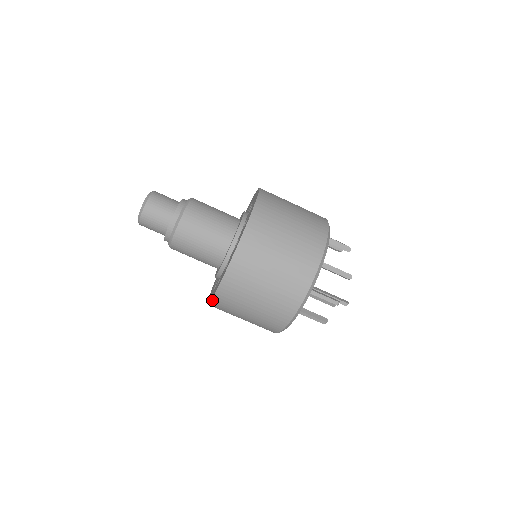
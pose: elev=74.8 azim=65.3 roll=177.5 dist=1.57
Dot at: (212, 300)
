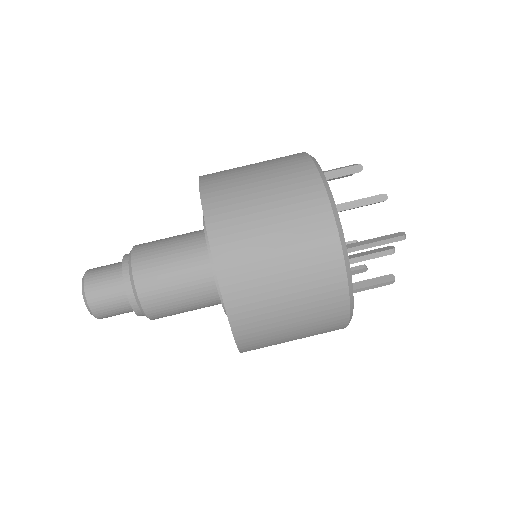
Dot at: (241, 351)
